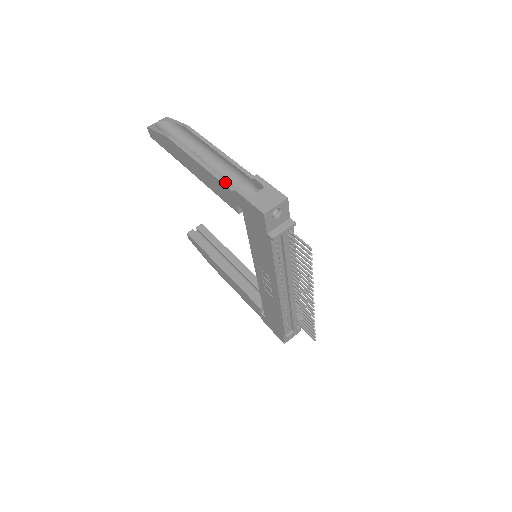
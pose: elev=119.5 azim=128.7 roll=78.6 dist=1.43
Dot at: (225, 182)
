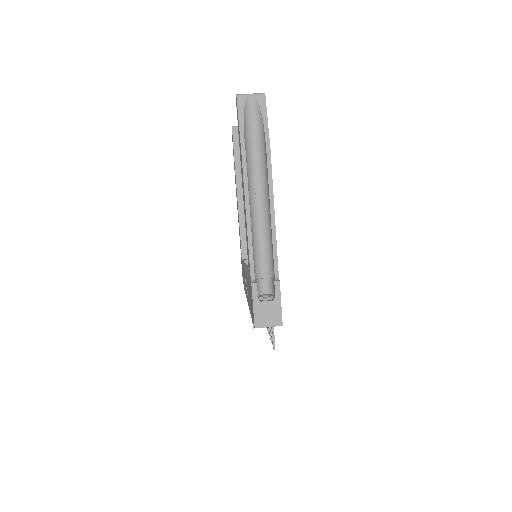
Dot at: (252, 263)
